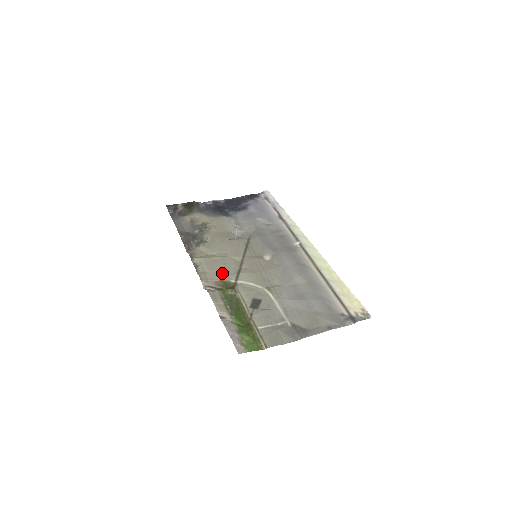
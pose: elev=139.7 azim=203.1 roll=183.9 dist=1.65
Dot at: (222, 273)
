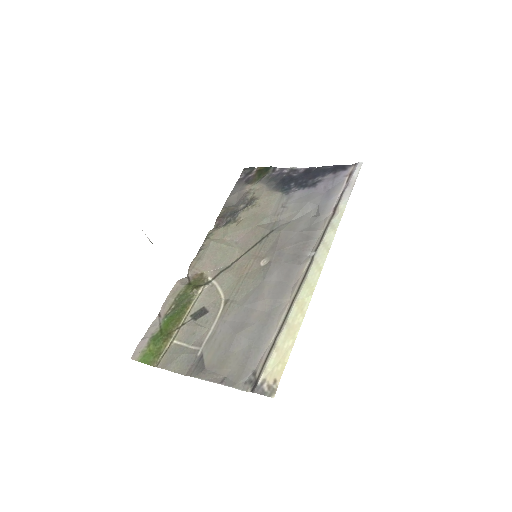
Dot at: (210, 265)
